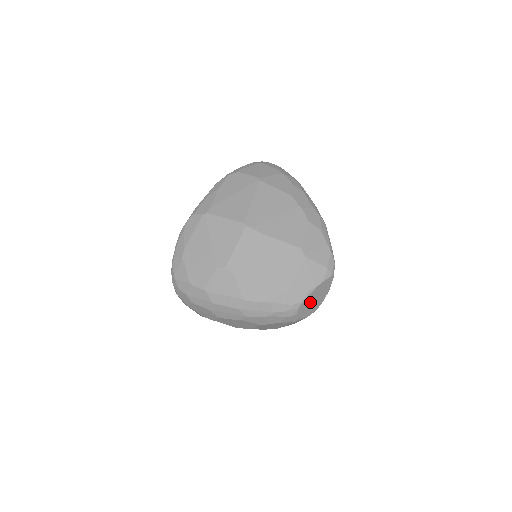
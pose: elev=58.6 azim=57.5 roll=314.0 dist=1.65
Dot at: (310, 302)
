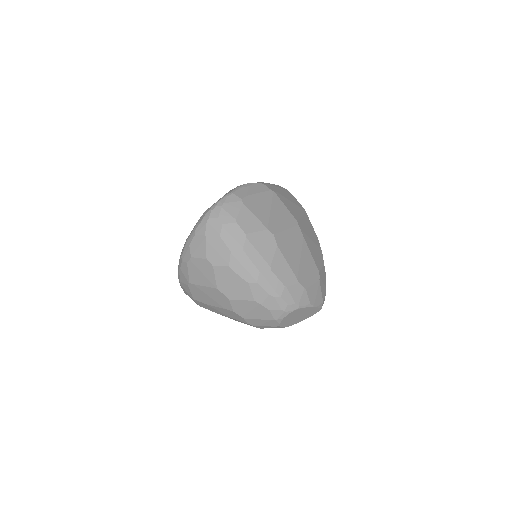
Dot at: (297, 314)
